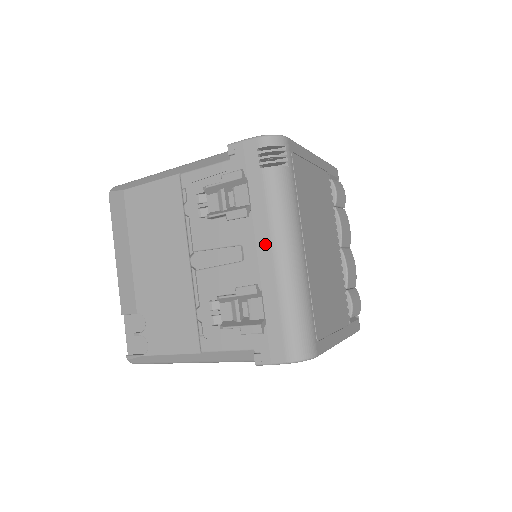
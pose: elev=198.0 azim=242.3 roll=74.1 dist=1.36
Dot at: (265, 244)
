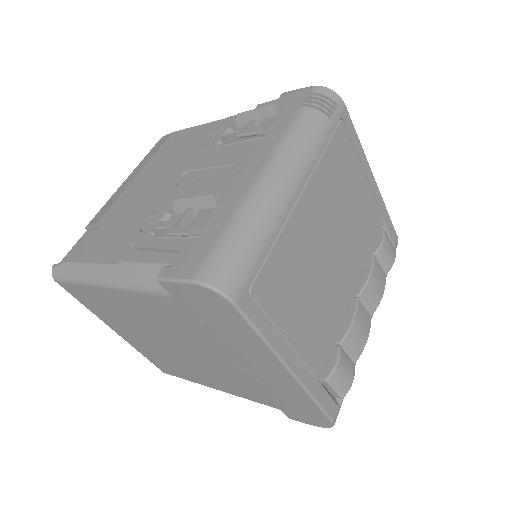
Dot at: (258, 163)
